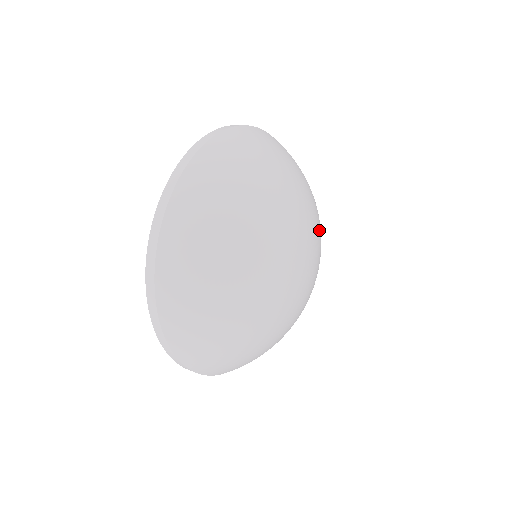
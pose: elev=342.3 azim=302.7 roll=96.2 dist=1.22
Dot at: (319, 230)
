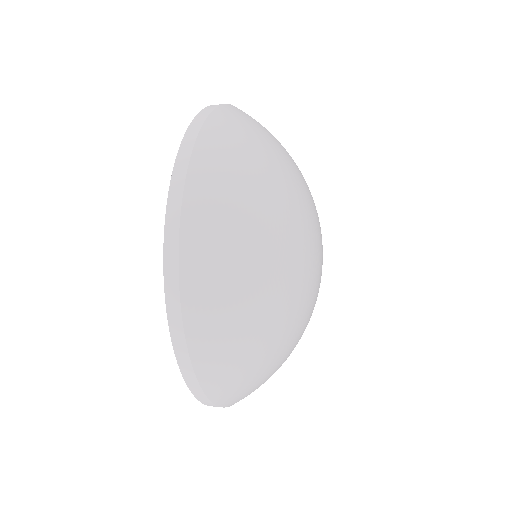
Dot at: occluded
